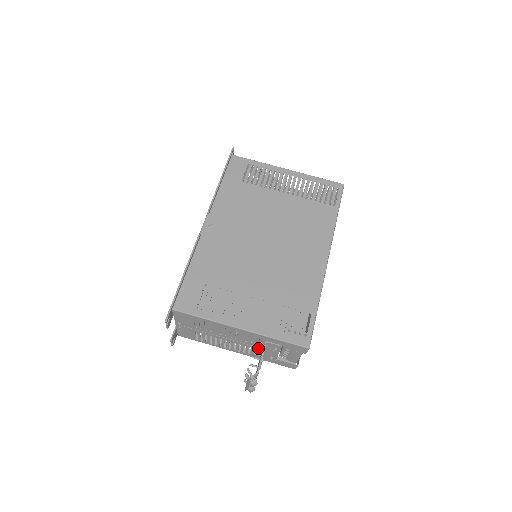
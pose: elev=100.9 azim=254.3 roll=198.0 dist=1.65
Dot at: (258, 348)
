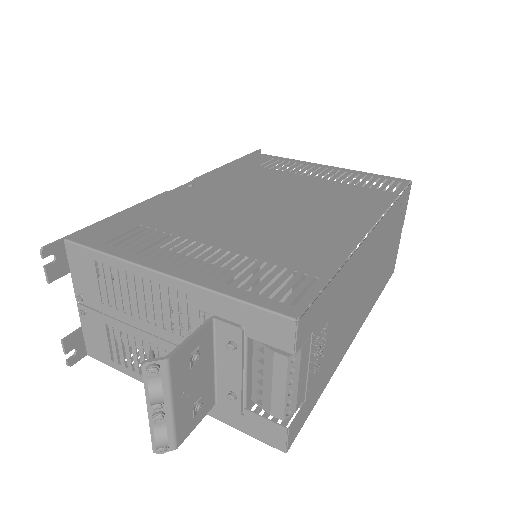
Dot at: occluded
